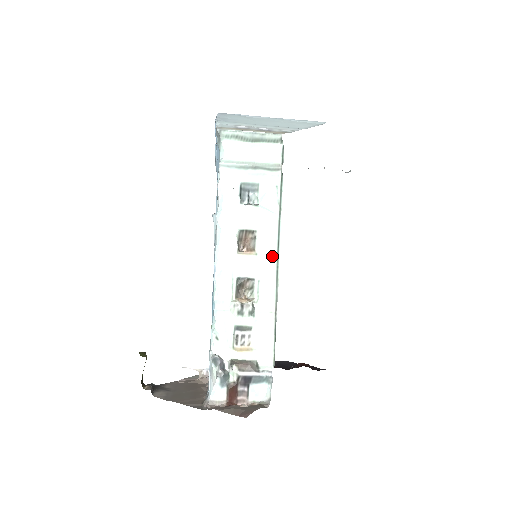
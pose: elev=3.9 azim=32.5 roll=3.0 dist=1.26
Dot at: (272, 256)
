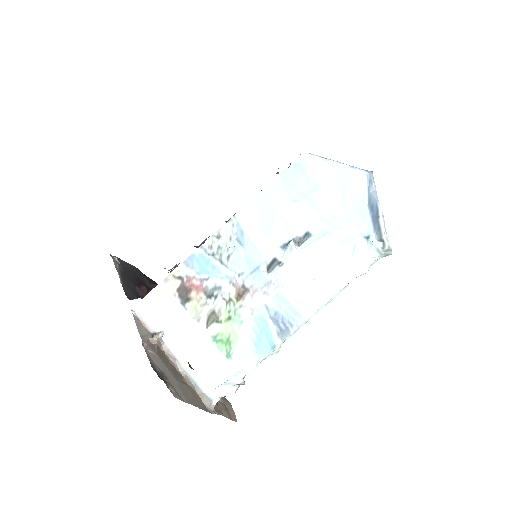
Dot at: occluded
